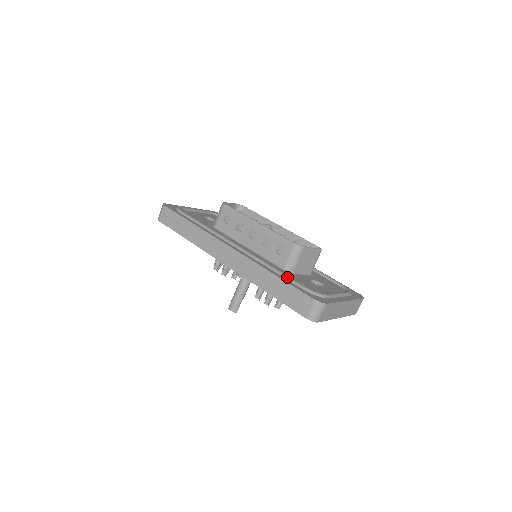
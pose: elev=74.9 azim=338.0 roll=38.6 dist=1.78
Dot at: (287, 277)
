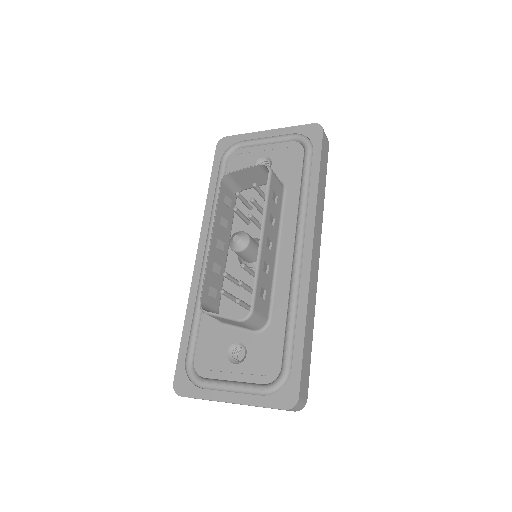
Dot at: (190, 334)
